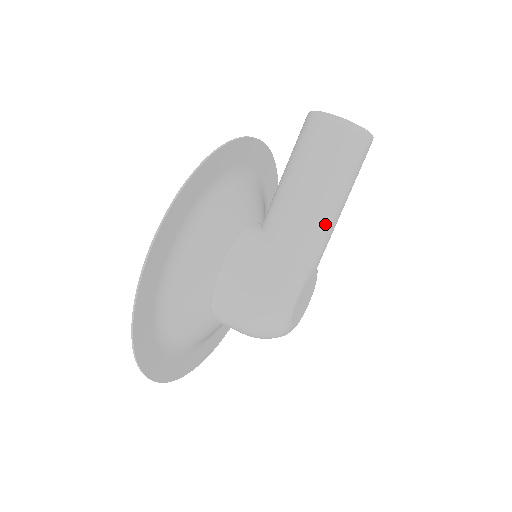
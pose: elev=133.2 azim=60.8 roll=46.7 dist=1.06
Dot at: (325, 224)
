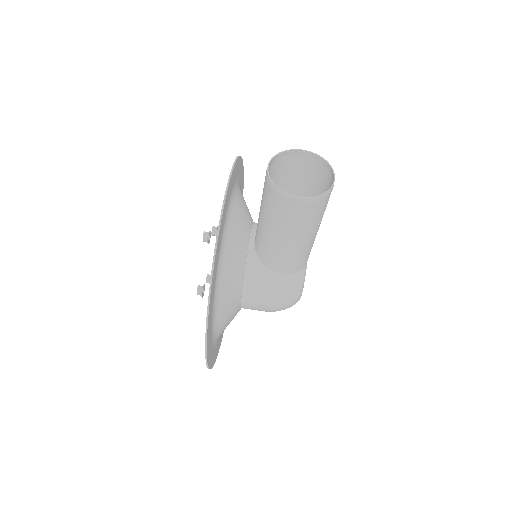
Dot at: (310, 248)
